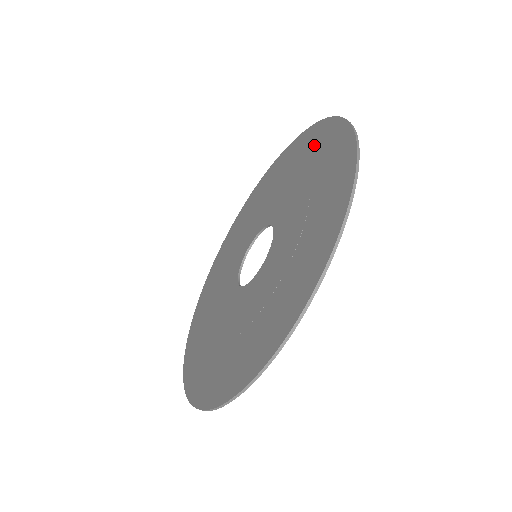
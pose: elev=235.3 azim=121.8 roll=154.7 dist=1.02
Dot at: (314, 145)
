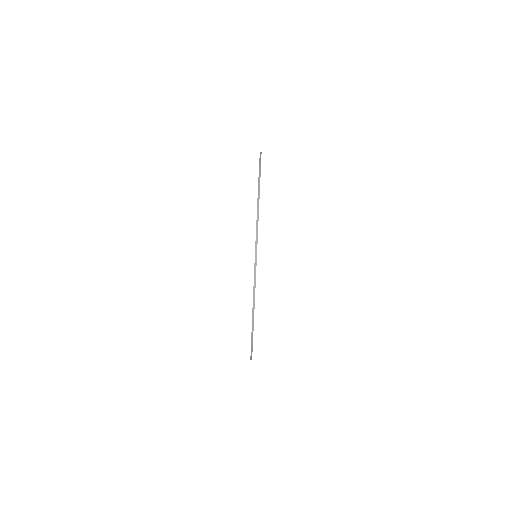
Dot at: occluded
